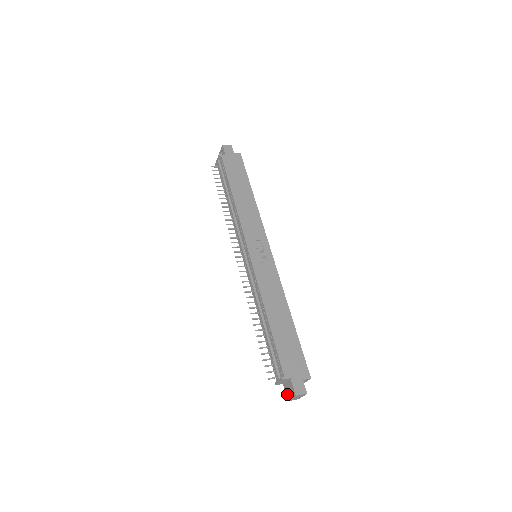
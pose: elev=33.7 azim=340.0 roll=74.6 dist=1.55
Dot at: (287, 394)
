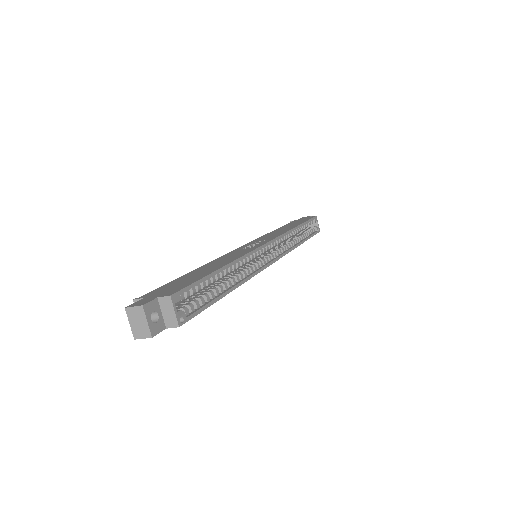
Dot at: occluded
